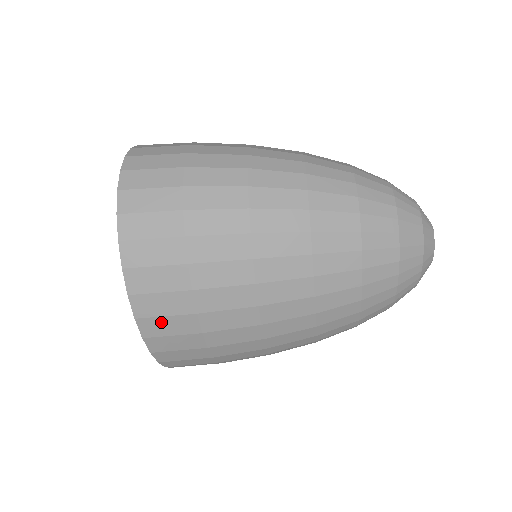
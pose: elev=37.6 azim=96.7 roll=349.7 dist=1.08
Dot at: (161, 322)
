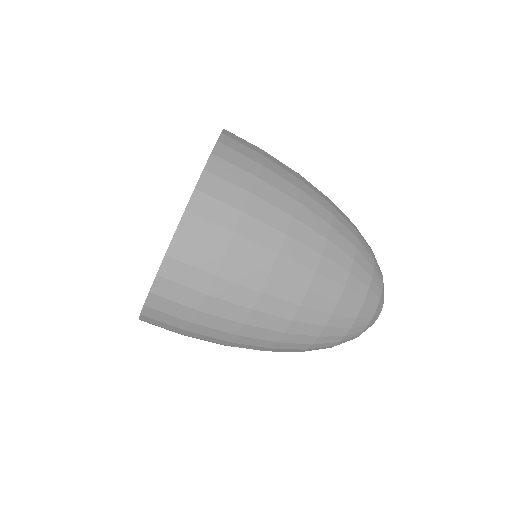
Dot at: (211, 204)
